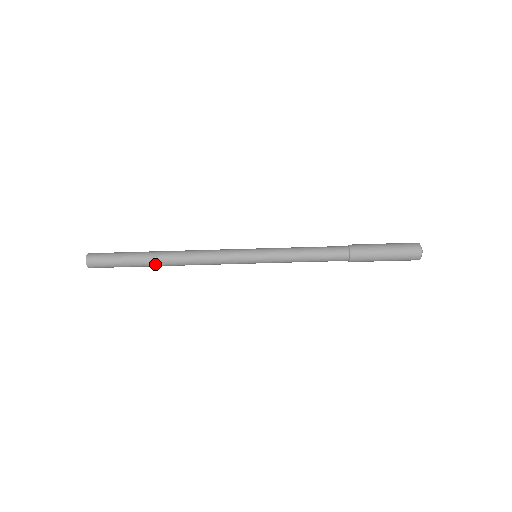
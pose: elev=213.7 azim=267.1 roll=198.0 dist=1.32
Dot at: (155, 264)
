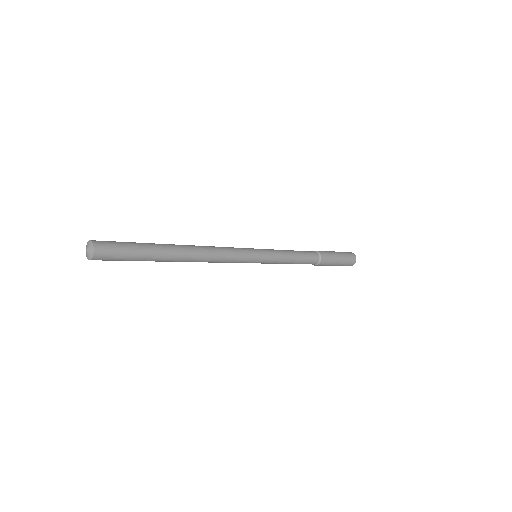
Dot at: (172, 259)
